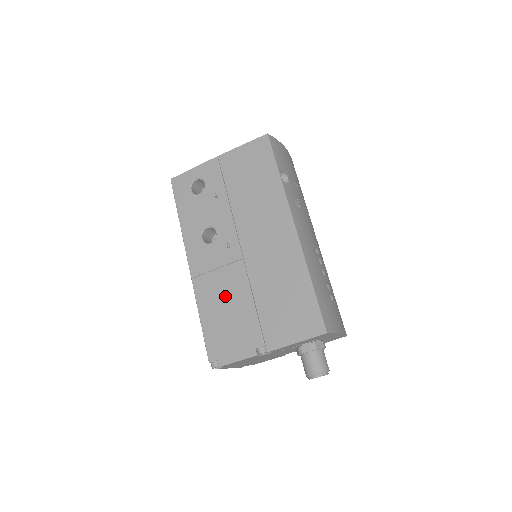
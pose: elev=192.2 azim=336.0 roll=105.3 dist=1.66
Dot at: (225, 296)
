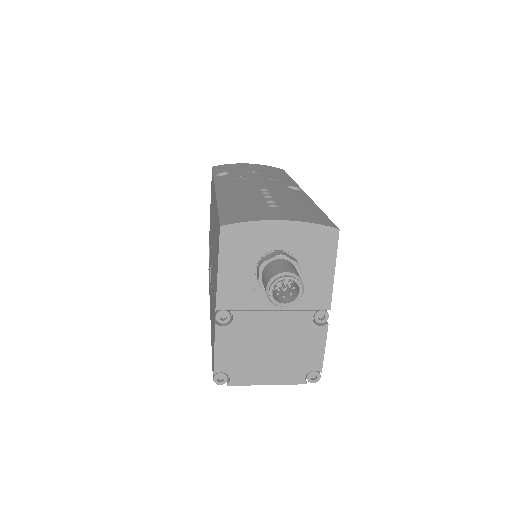
Dot at: occluded
